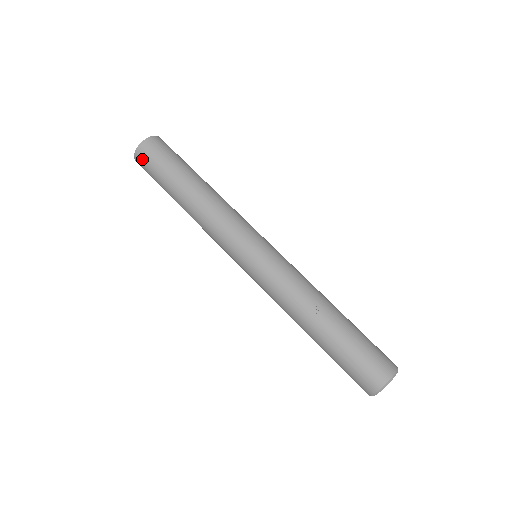
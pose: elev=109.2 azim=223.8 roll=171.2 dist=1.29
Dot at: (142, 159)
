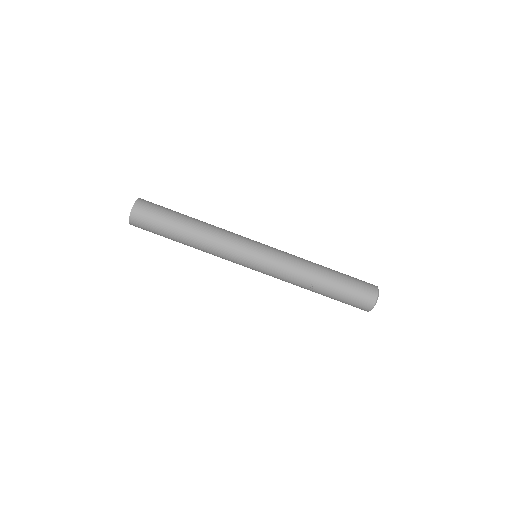
Dot at: occluded
